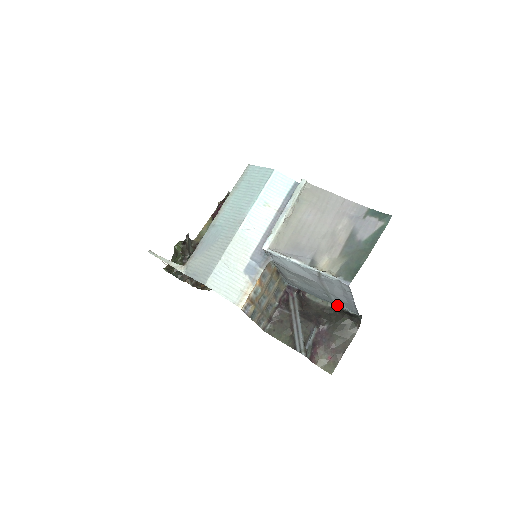
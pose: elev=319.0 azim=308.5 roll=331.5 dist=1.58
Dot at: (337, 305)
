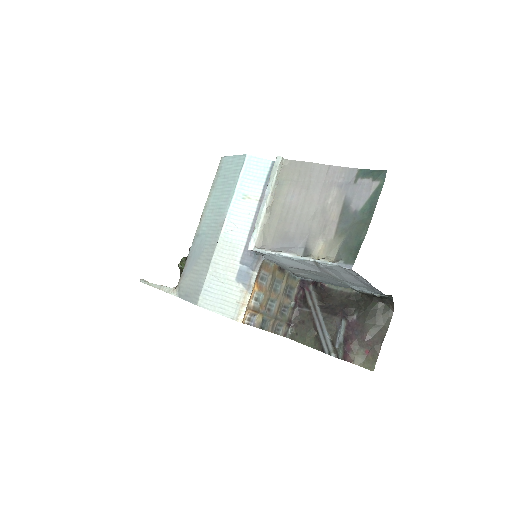
Dot at: (359, 290)
